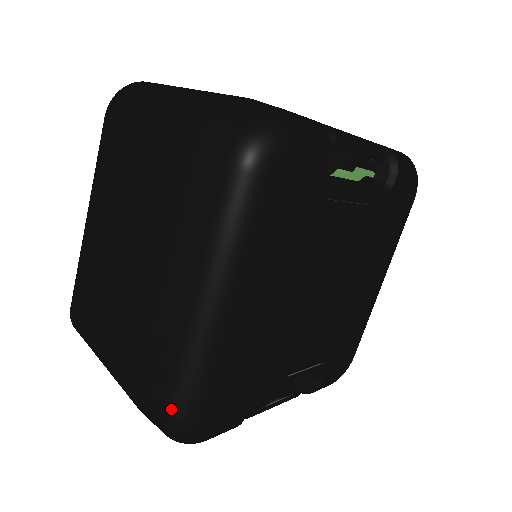
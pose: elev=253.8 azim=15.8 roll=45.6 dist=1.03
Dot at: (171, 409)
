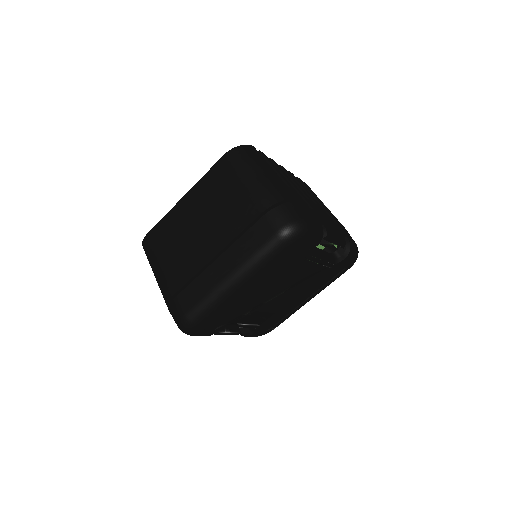
Dot at: (190, 316)
